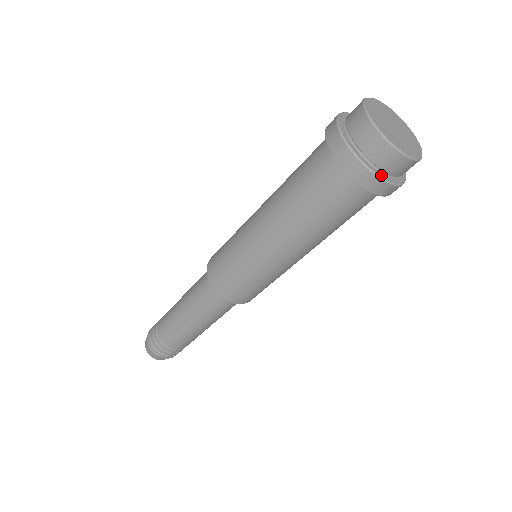
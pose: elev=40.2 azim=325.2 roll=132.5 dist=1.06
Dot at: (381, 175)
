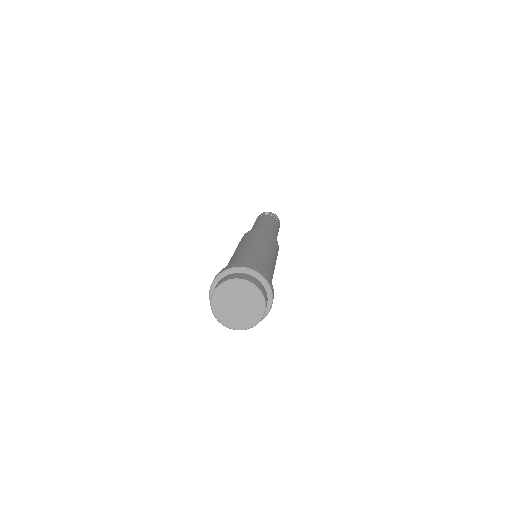
Dot at: occluded
